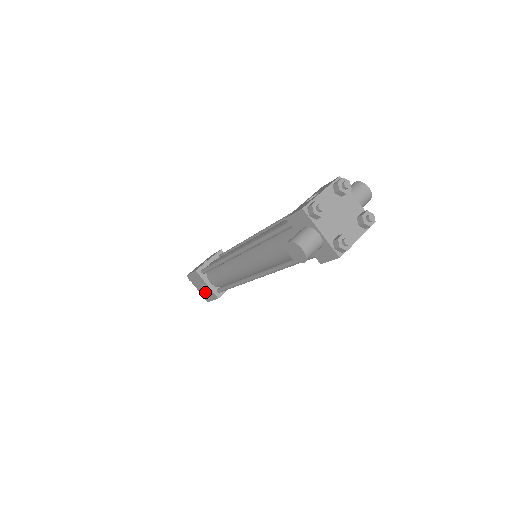
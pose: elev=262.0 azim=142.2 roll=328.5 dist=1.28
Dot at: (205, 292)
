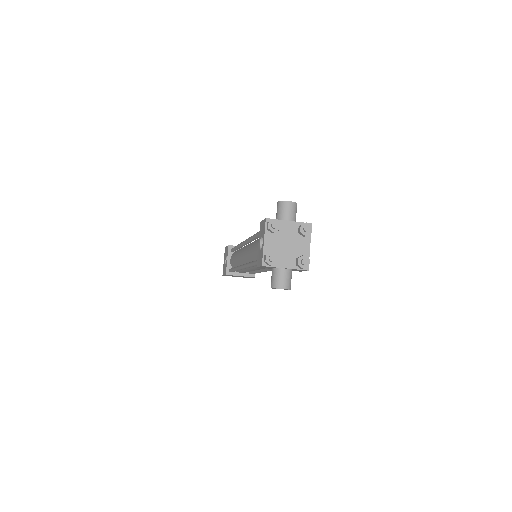
Dot at: occluded
